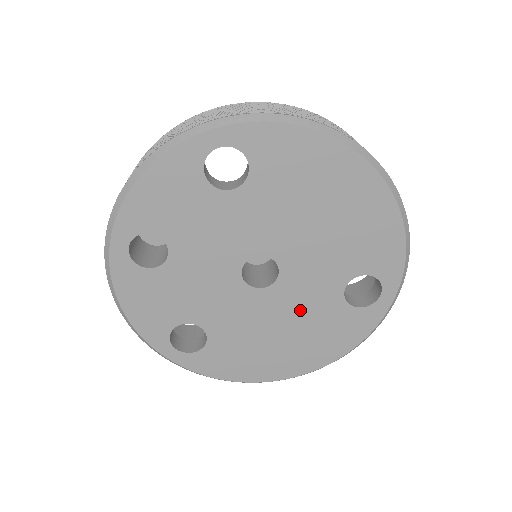
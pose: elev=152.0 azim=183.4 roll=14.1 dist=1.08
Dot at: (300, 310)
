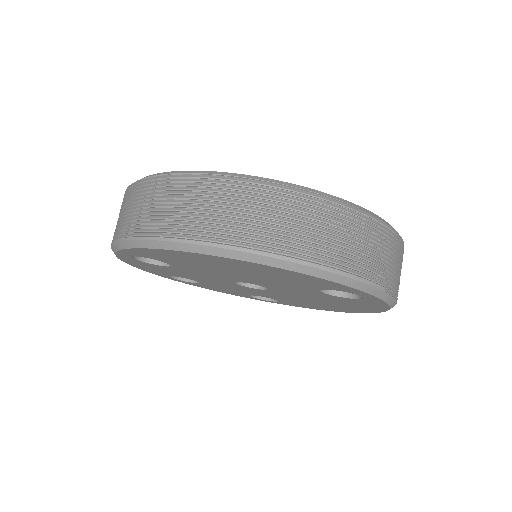
Dot at: (309, 296)
